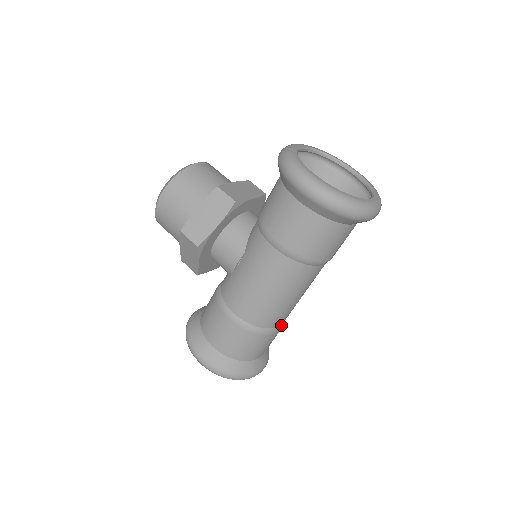
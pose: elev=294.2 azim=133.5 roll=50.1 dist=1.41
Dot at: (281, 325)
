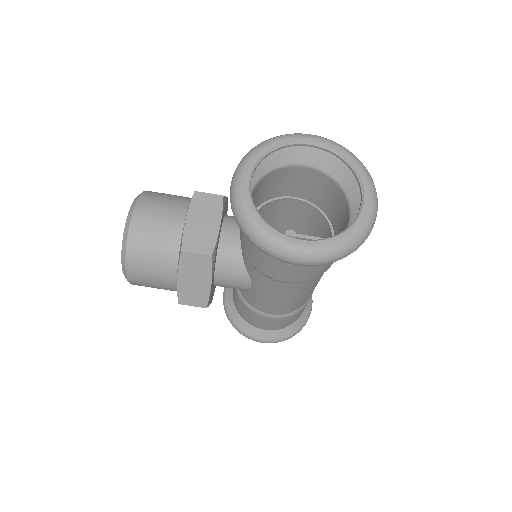
Dot at: occluded
